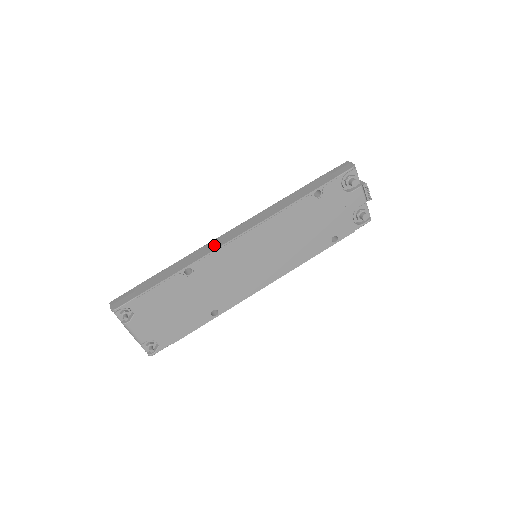
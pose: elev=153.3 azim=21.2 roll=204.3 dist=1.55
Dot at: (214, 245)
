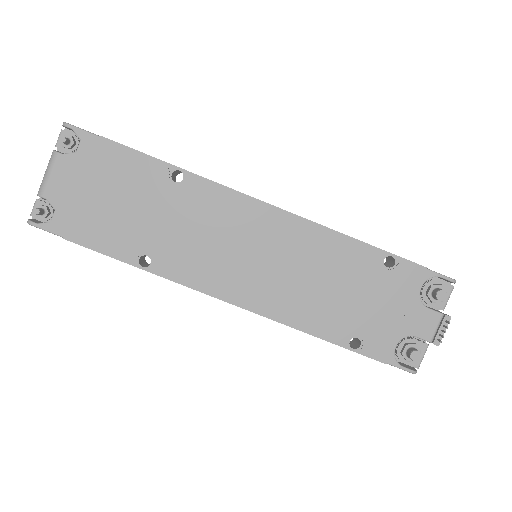
Dot at: occluded
